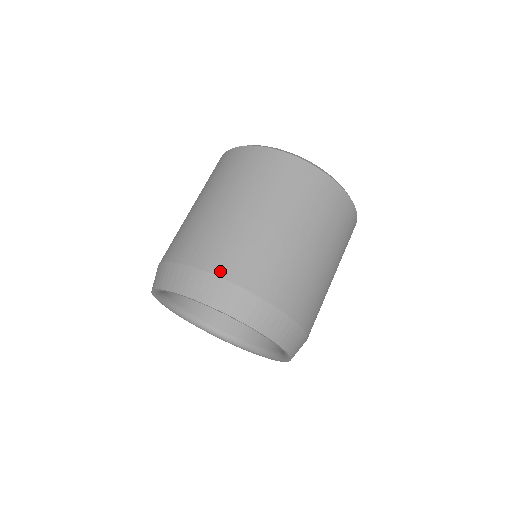
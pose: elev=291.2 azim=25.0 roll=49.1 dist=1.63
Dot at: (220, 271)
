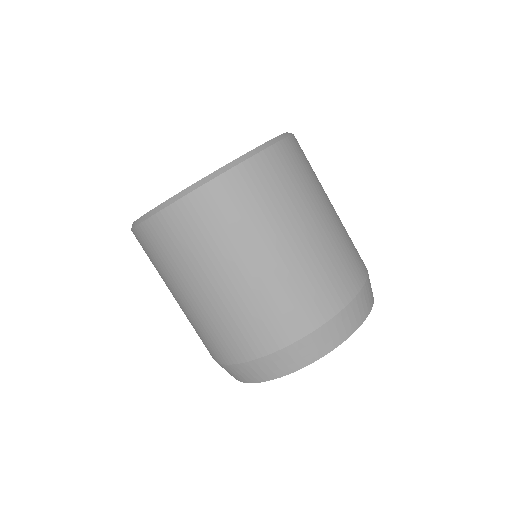
Dot at: (332, 310)
